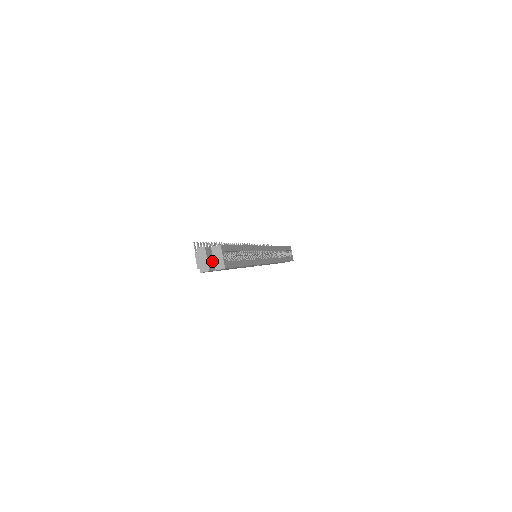
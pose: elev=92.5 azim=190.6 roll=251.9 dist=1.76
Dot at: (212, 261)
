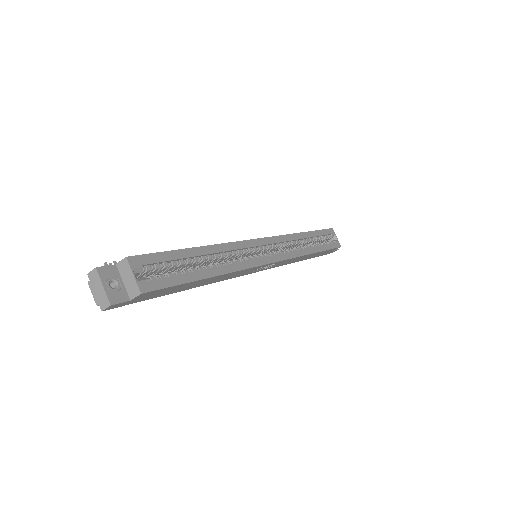
Dot at: (121, 287)
